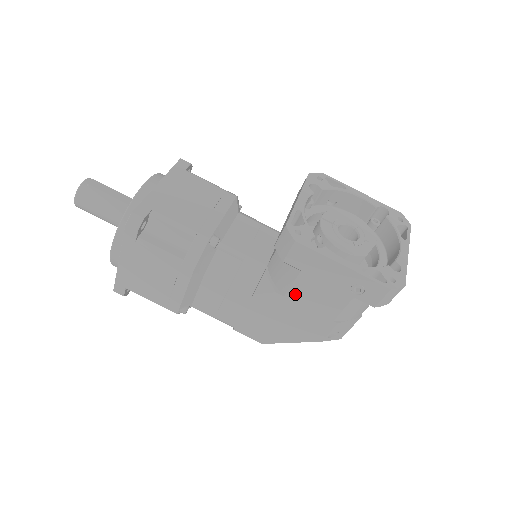
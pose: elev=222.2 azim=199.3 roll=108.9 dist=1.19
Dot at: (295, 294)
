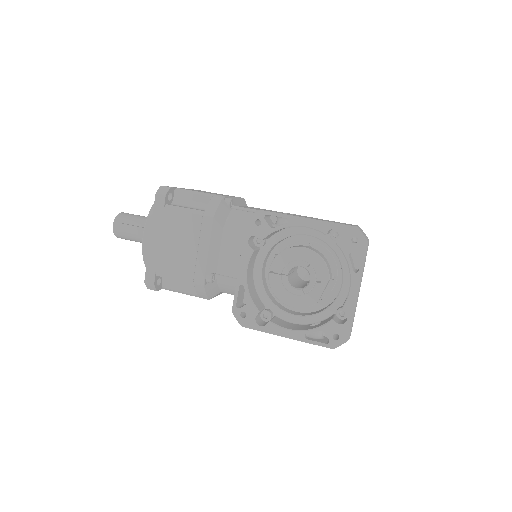
Dot at: occluded
